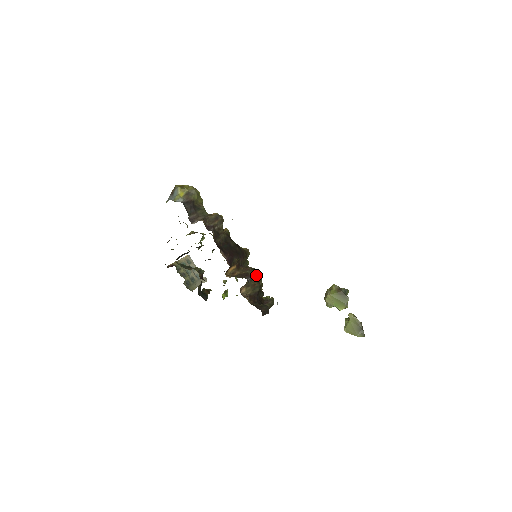
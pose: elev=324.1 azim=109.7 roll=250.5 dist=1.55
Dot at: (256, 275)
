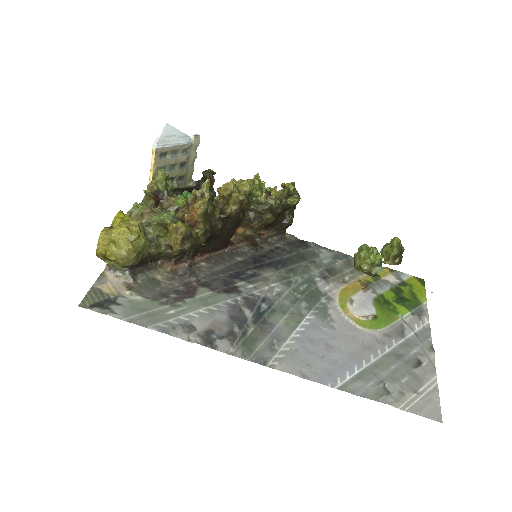
Dot at: occluded
